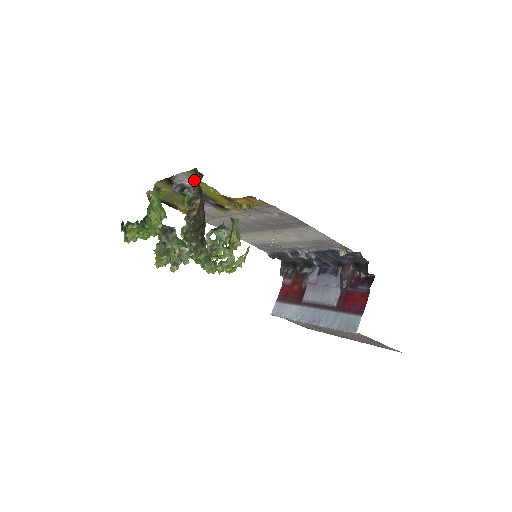
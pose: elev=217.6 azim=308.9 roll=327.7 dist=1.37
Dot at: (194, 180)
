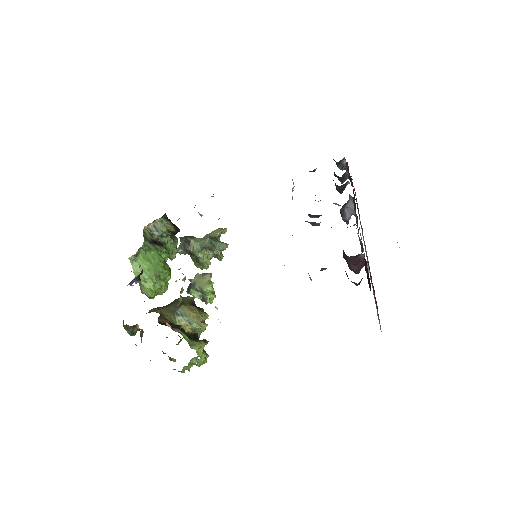
Dot at: occluded
